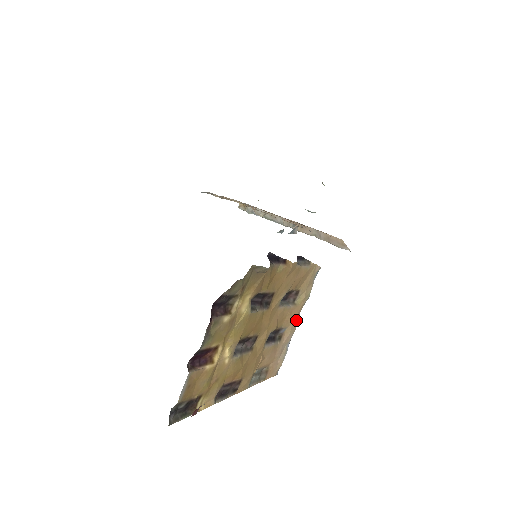
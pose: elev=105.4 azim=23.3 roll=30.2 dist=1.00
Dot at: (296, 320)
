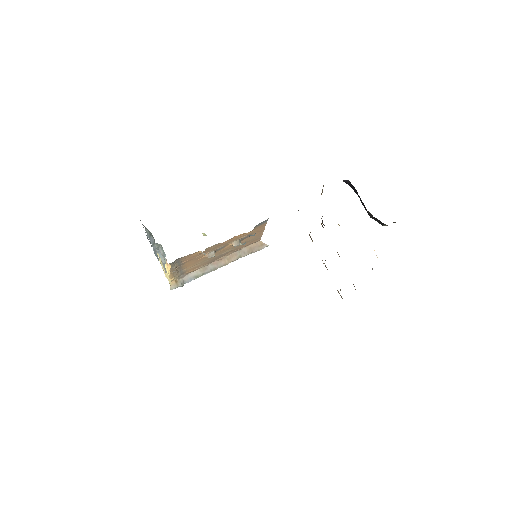
Dot at: occluded
